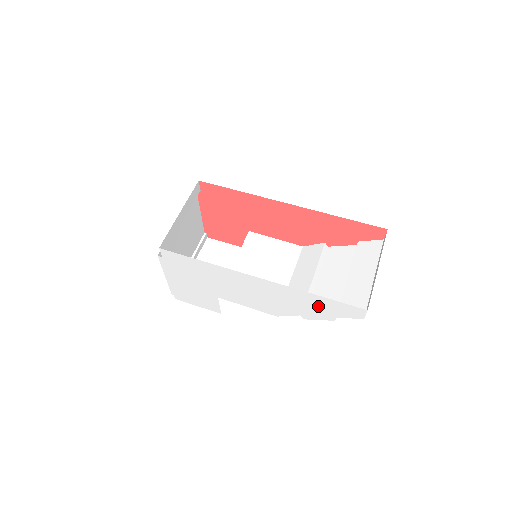
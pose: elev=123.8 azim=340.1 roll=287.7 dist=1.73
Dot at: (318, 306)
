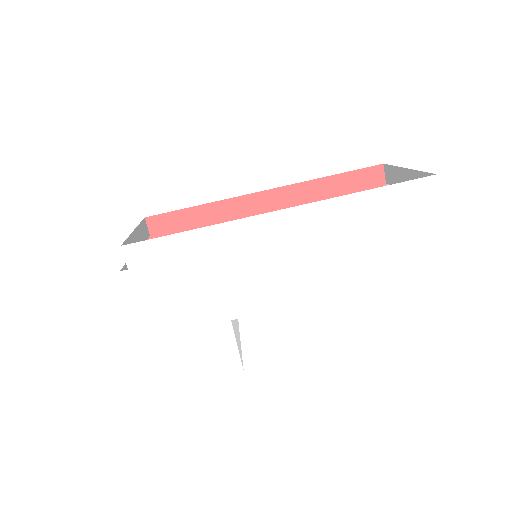
Dot at: (375, 219)
